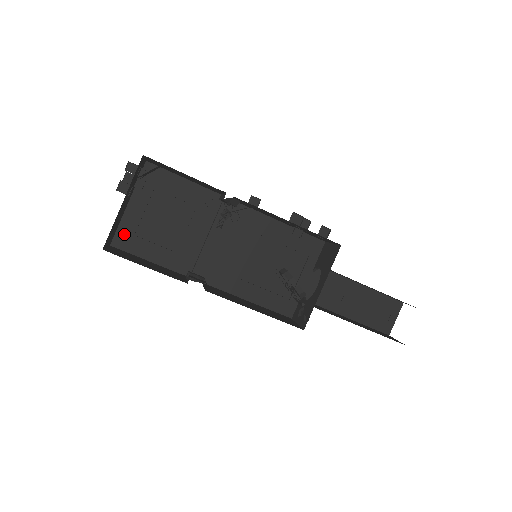
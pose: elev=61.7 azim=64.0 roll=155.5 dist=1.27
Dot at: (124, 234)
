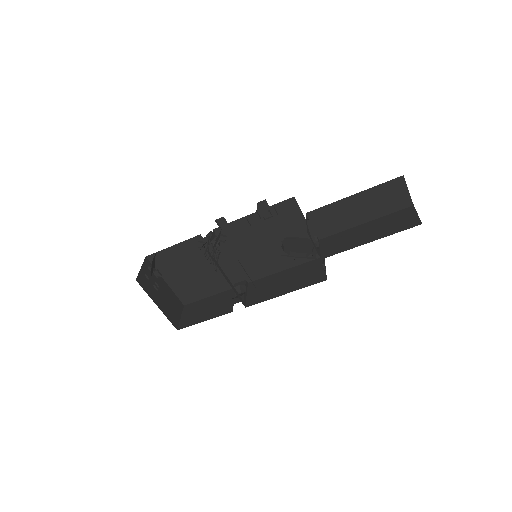
Dot at: (183, 296)
